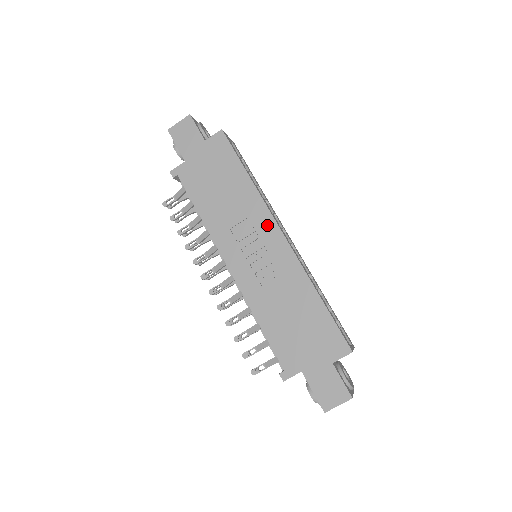
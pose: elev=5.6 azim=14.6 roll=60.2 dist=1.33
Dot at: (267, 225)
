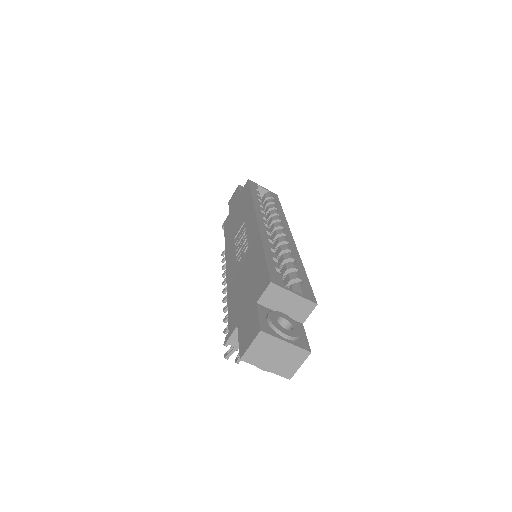
Dot at: (251, 219)
